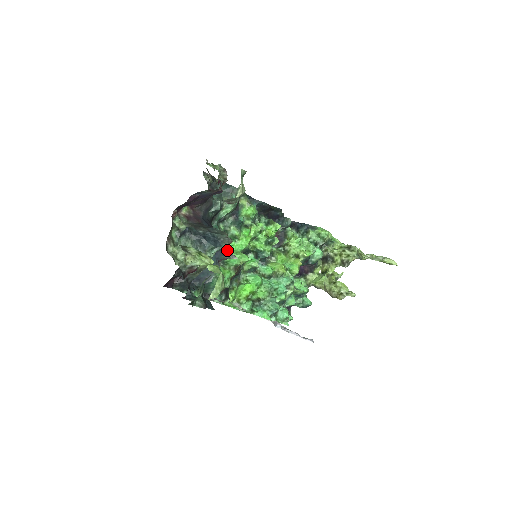
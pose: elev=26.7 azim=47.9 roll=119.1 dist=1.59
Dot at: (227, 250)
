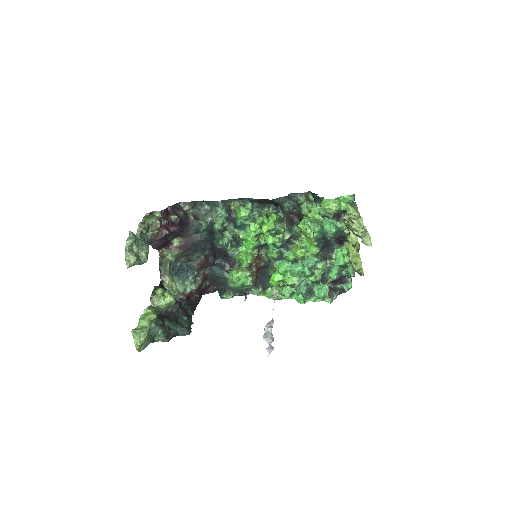
Dot at: (240, 252)
